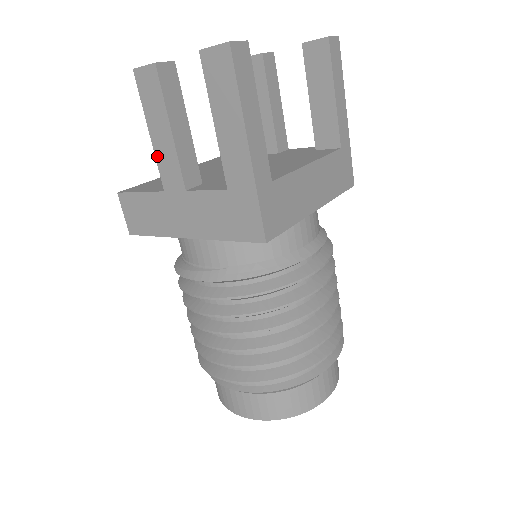
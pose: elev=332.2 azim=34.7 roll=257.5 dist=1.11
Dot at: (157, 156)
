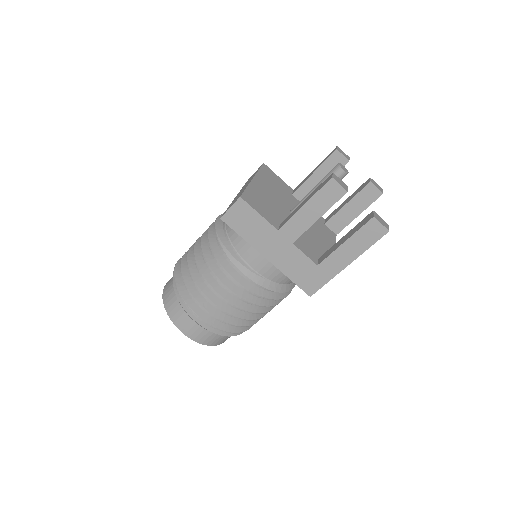
Dot at: (295, 216)
